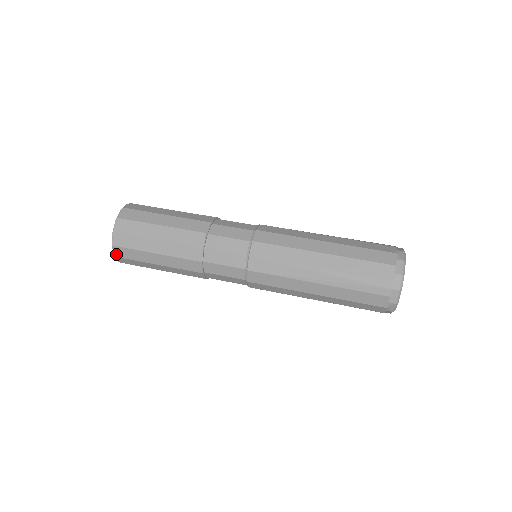
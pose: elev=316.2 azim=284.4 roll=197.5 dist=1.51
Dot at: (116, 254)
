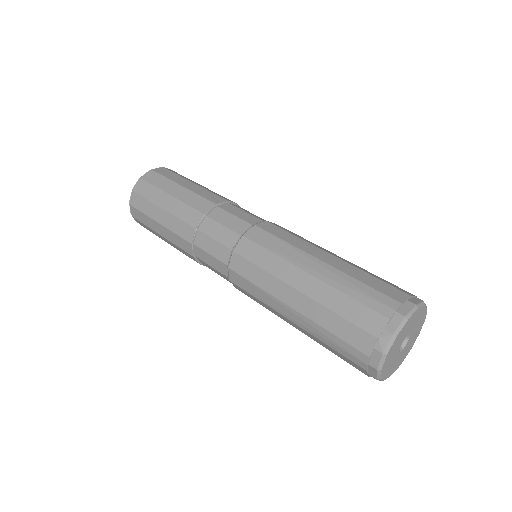
Dot at: (135, 188)
